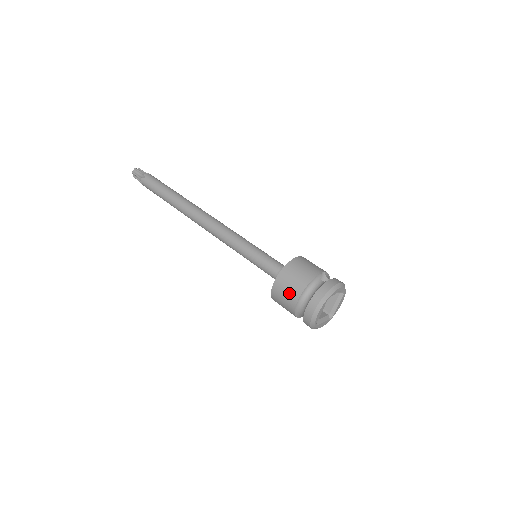
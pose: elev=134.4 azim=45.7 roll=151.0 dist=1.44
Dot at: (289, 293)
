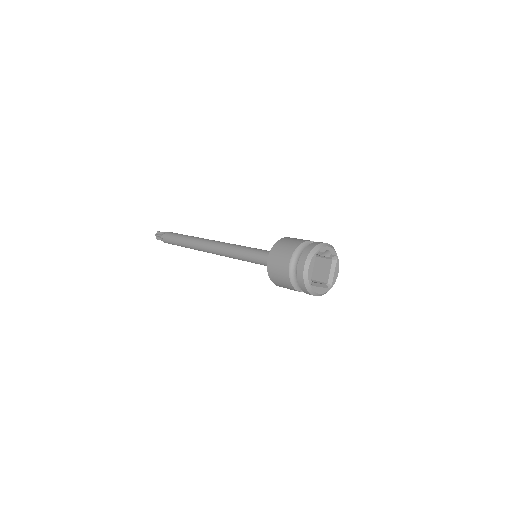
Dot at: (281, 260)
